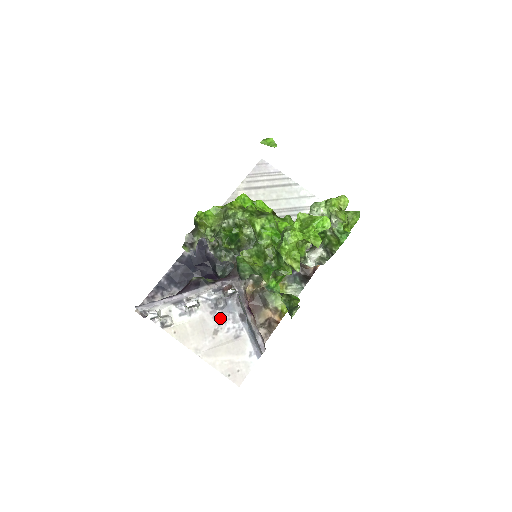
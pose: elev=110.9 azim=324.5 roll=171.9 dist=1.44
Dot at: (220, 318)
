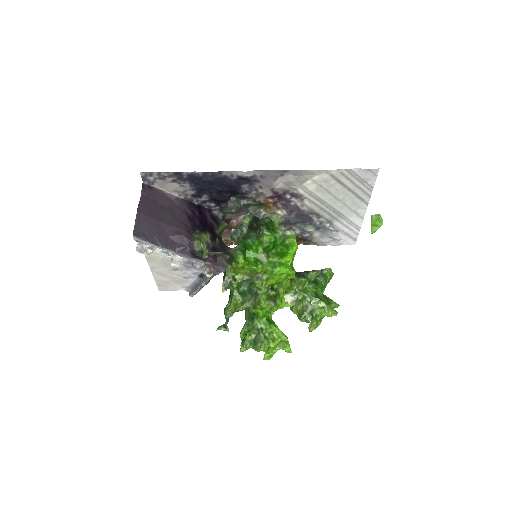
Dot at: (187, 267)
